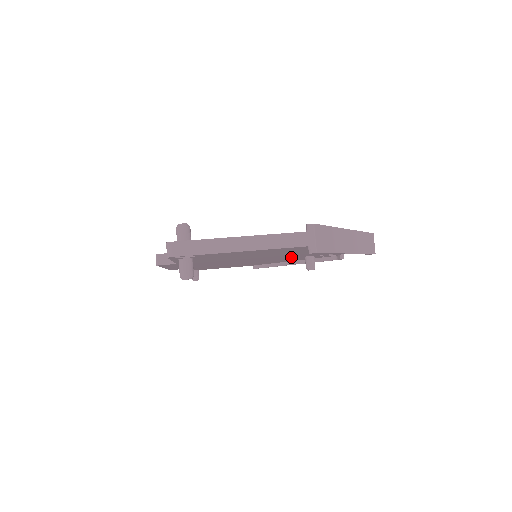
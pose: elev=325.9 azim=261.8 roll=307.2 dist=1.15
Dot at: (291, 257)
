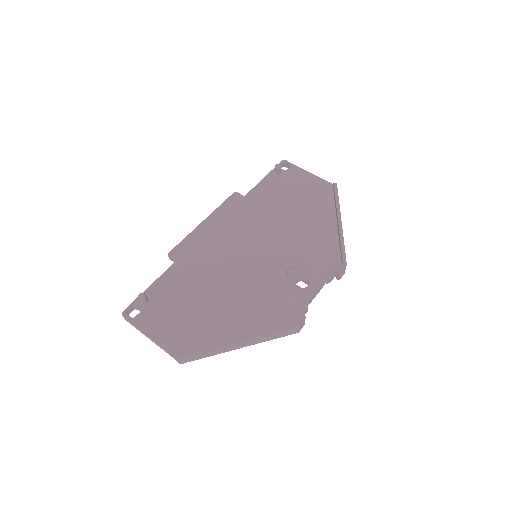
Dot at: occluded
